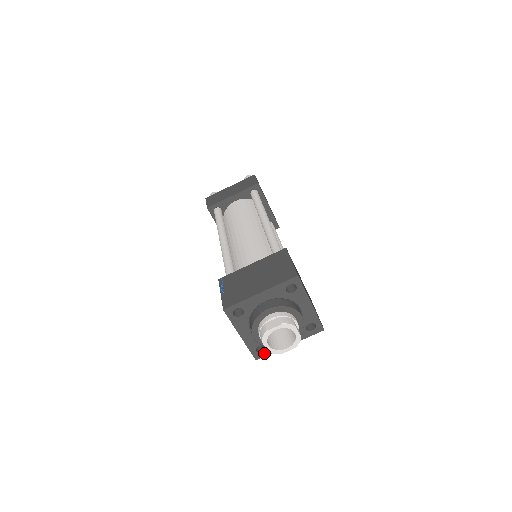
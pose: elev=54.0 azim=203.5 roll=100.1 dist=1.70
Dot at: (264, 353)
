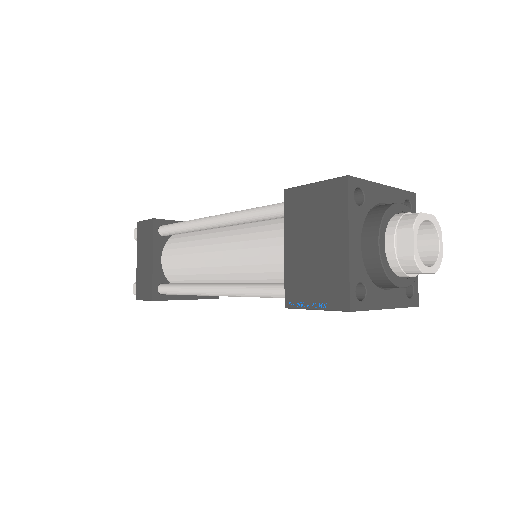
Dot at: (361, 303)
